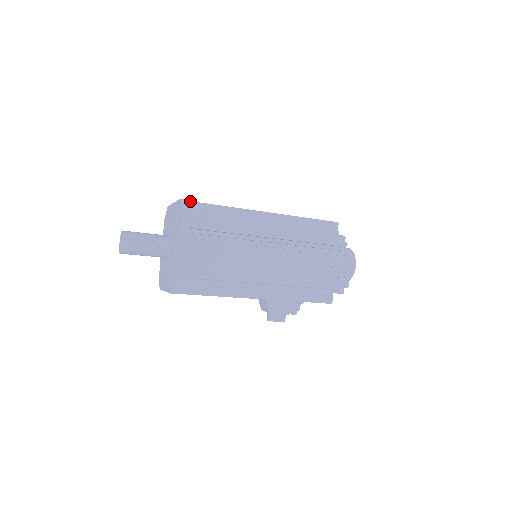
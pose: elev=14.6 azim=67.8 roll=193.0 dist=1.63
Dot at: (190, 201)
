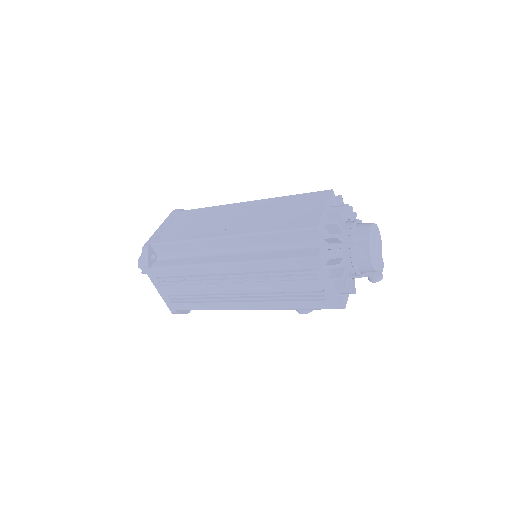
Dot at: (153, 244)
